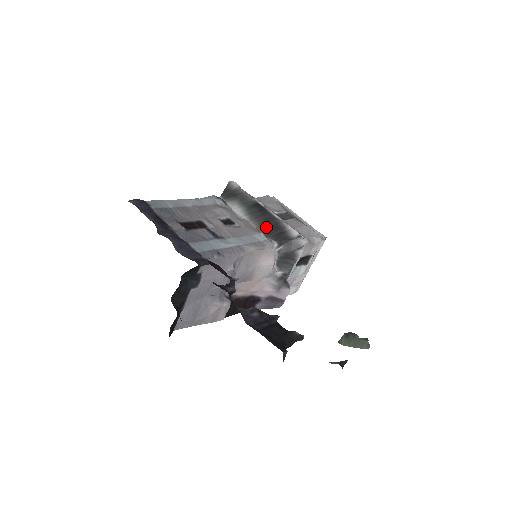
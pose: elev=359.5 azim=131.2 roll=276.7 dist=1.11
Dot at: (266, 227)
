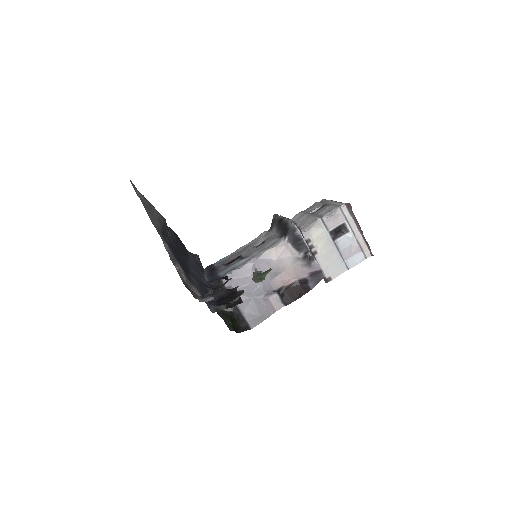
Dot at: (281, 231)
